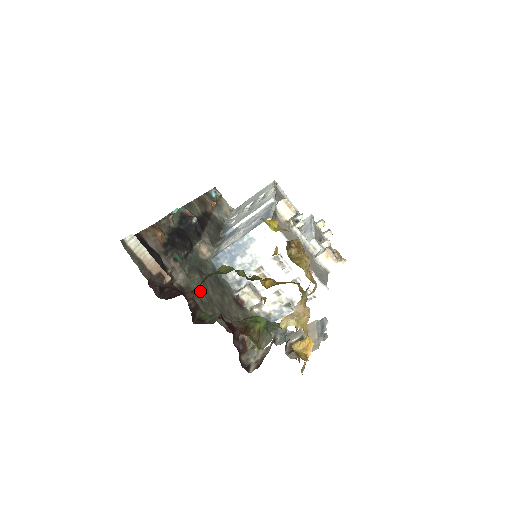
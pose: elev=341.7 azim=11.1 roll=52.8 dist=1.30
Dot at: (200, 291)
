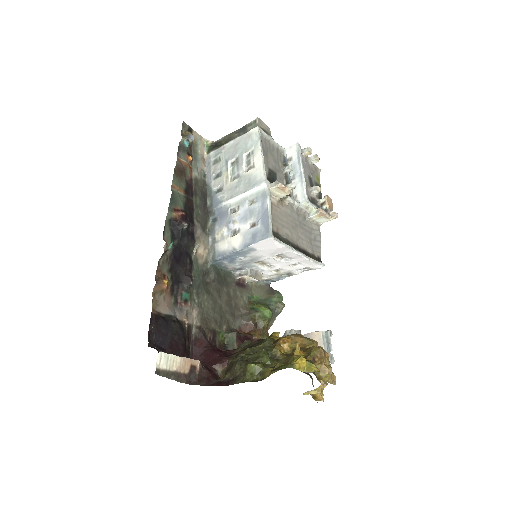
Dot at: (212, 311)
